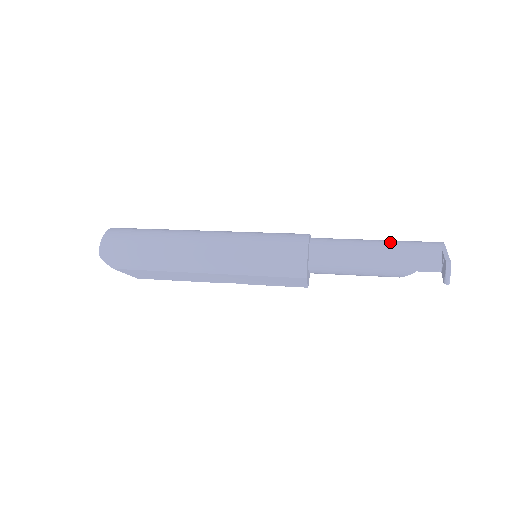
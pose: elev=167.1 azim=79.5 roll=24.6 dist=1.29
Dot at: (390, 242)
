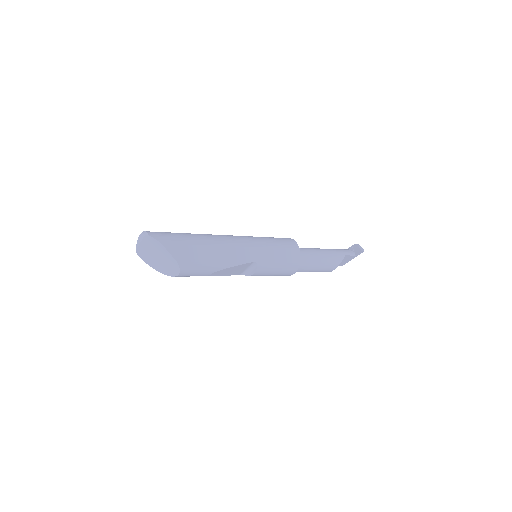
Dot at: occluded
